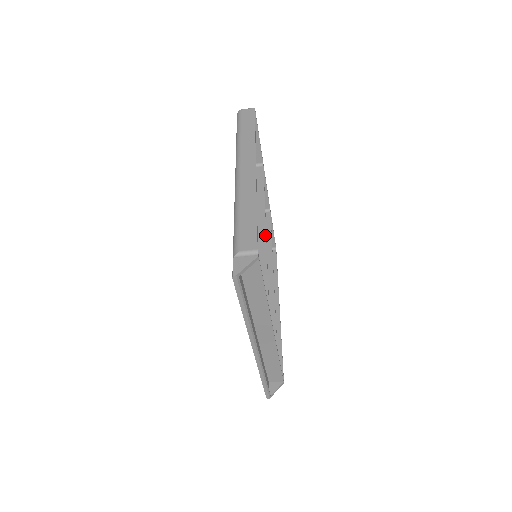
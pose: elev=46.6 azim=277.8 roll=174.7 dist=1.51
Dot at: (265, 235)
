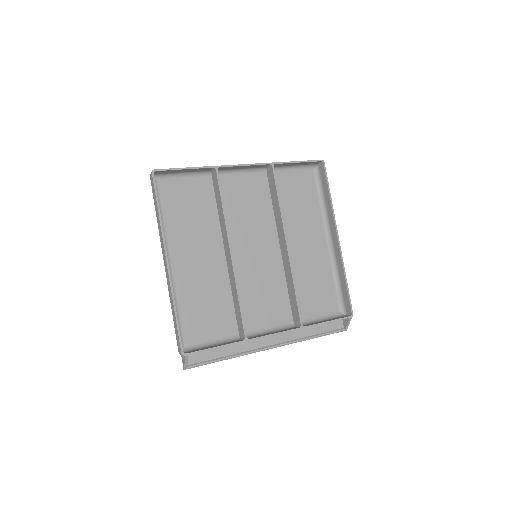
Dot at: (232, 265)
